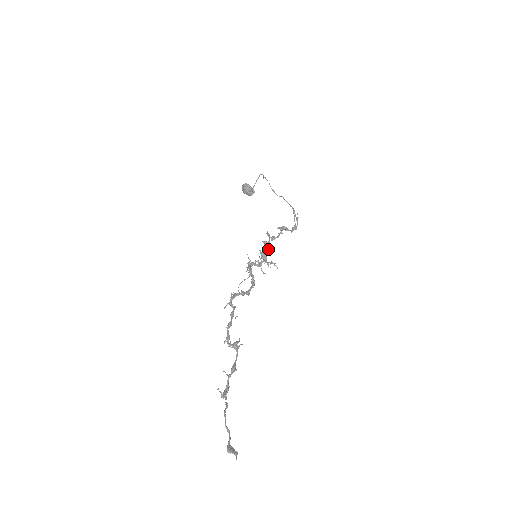
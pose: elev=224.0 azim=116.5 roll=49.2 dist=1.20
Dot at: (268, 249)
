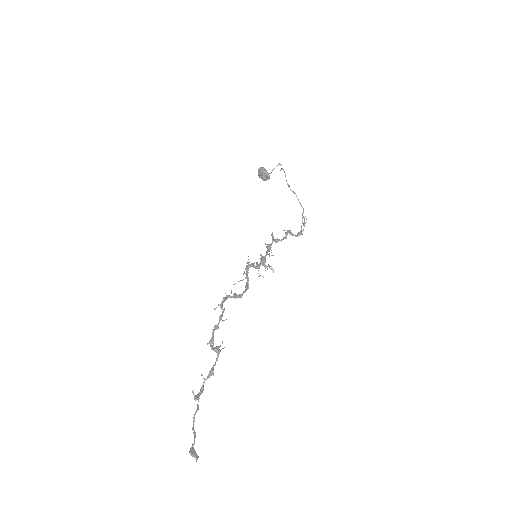
Dot at: (269, 253)
